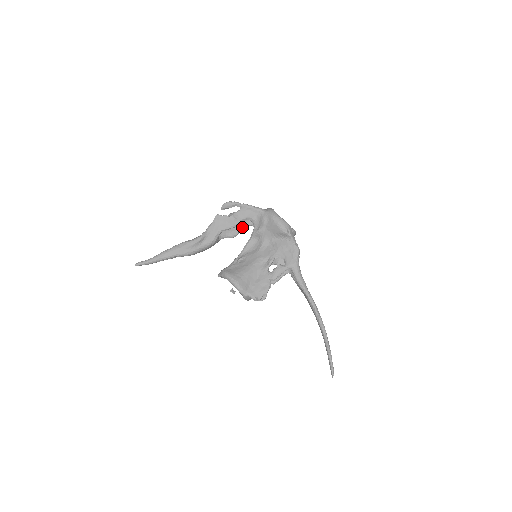
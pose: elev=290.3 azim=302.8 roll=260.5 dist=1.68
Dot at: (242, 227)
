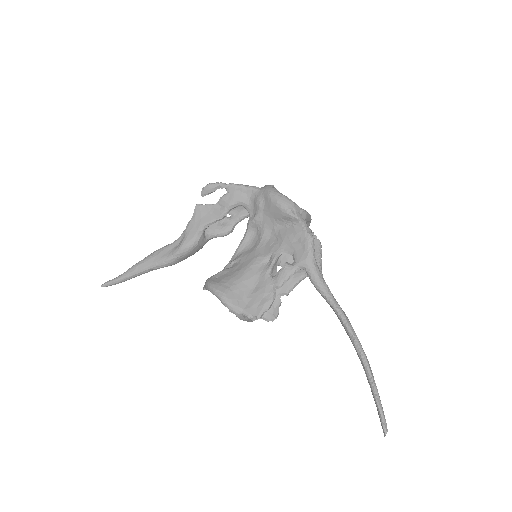
Dot at: (237, 219)
